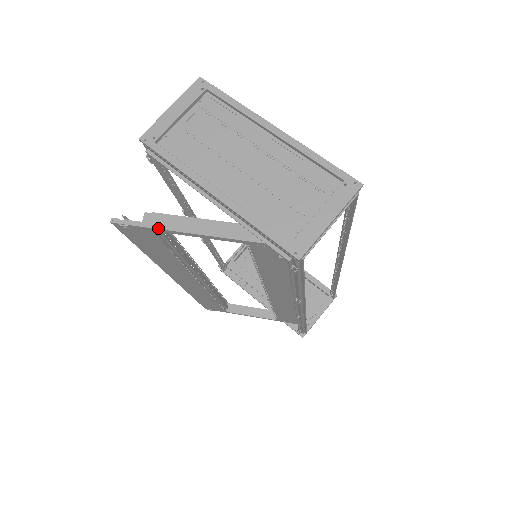
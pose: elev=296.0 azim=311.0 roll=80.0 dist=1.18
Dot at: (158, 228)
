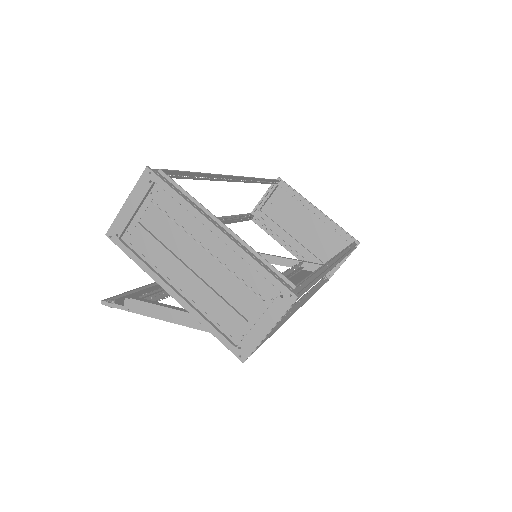
Dot at: (137, 313)
